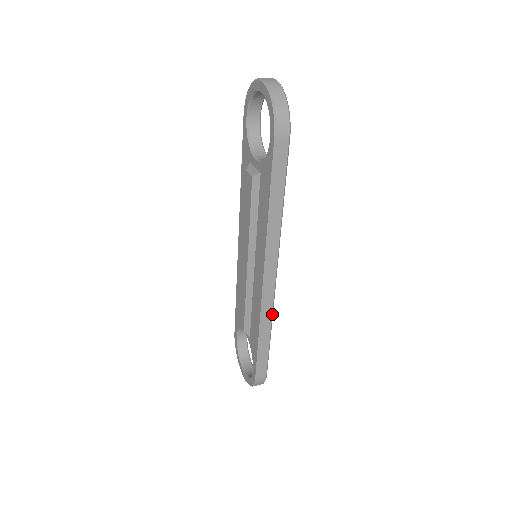
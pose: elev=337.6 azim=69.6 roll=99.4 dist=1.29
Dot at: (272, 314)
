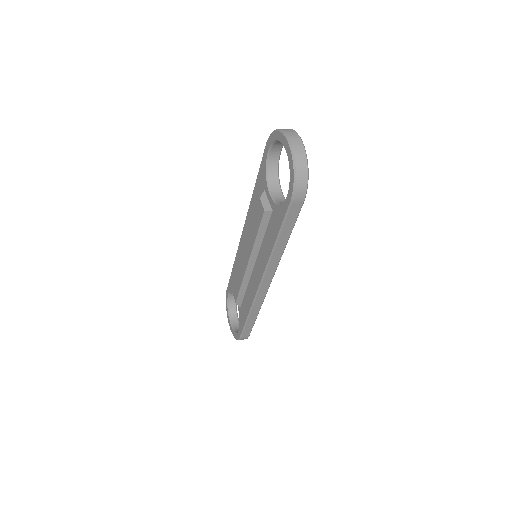
Dot at: occluded
